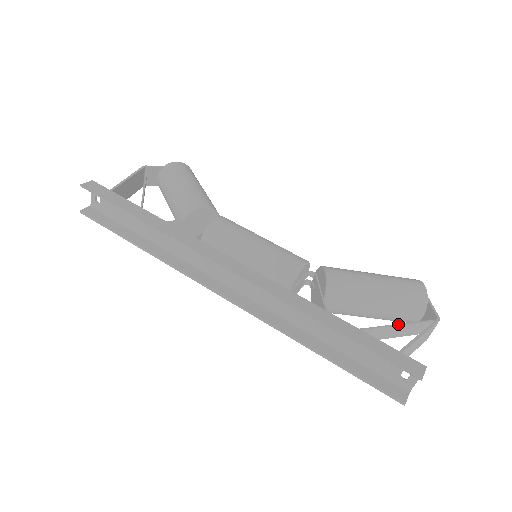
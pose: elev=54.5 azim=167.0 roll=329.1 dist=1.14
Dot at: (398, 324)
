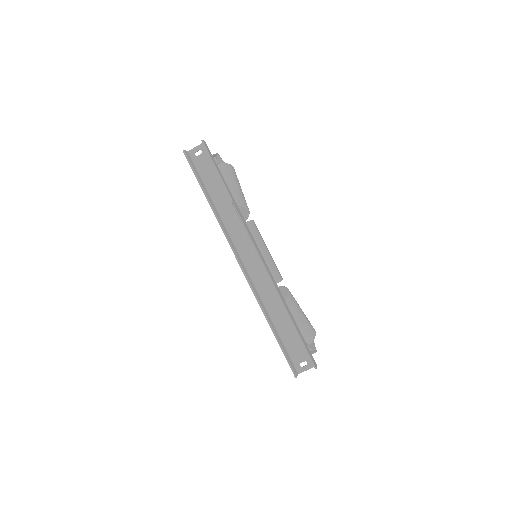
Dot at: occluded
